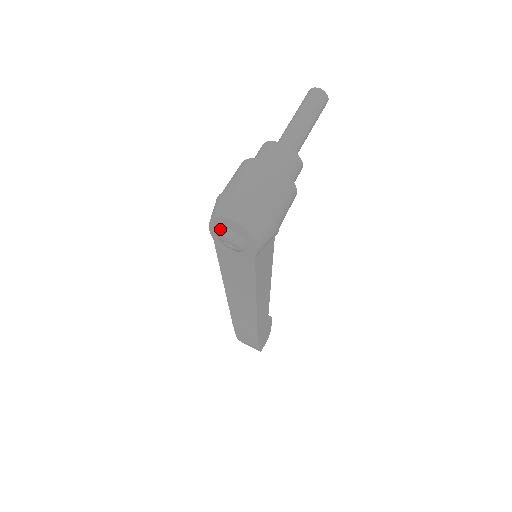
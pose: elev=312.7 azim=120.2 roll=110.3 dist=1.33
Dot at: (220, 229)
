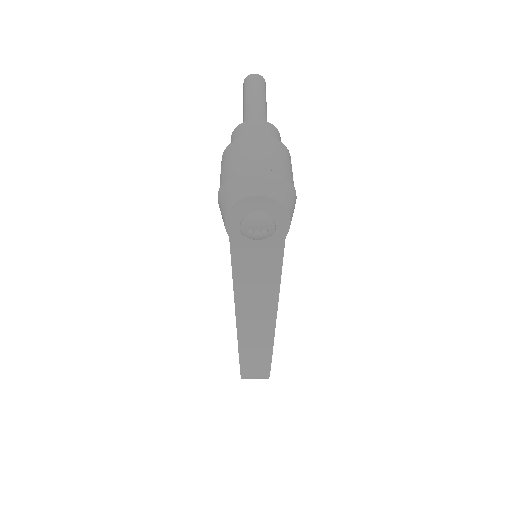
Dot at: (241, 217)
